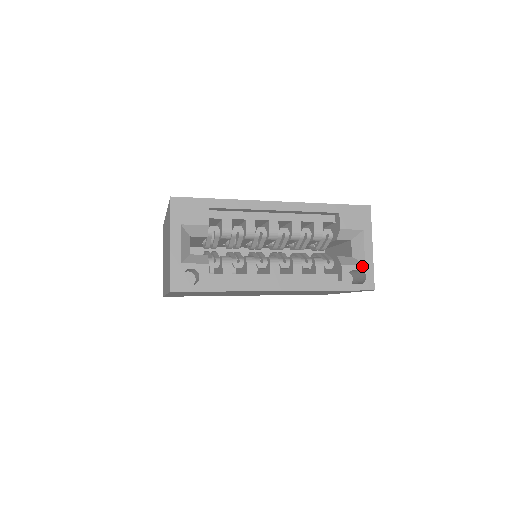
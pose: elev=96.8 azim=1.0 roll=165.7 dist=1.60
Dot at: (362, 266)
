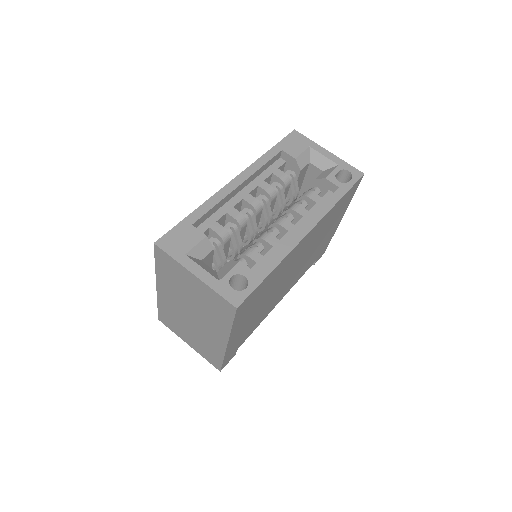
Dot at: (338, 167)
